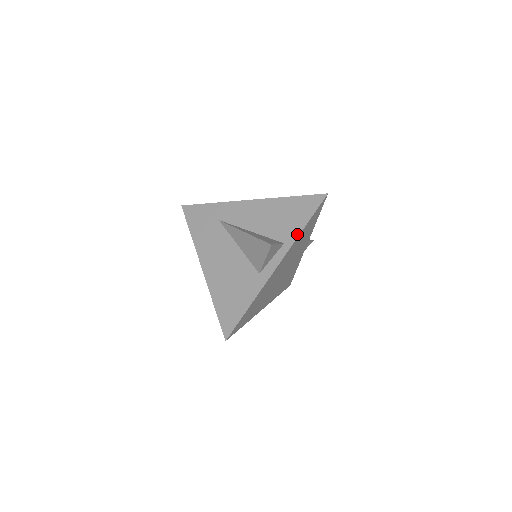
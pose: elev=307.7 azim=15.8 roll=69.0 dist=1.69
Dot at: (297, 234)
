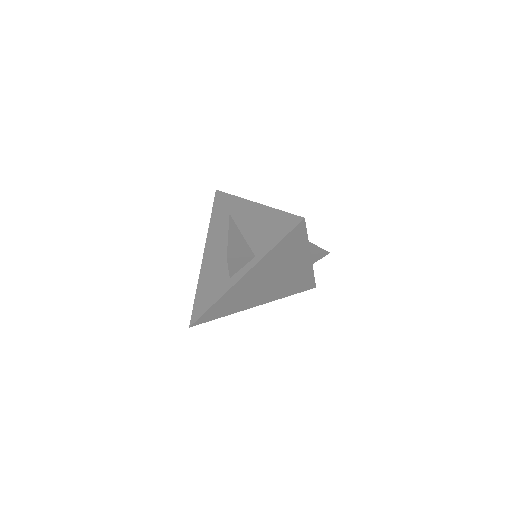
Dot at: (267, 251)
